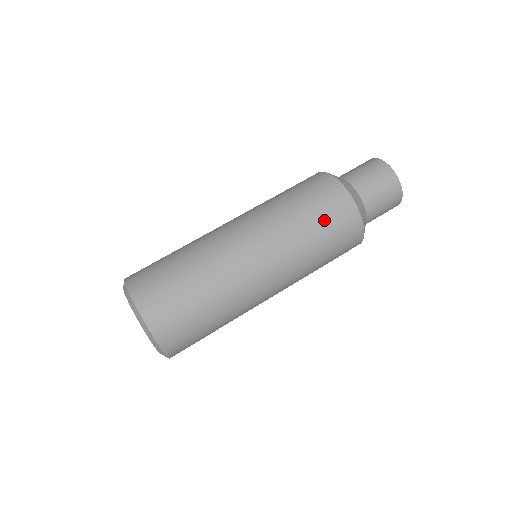
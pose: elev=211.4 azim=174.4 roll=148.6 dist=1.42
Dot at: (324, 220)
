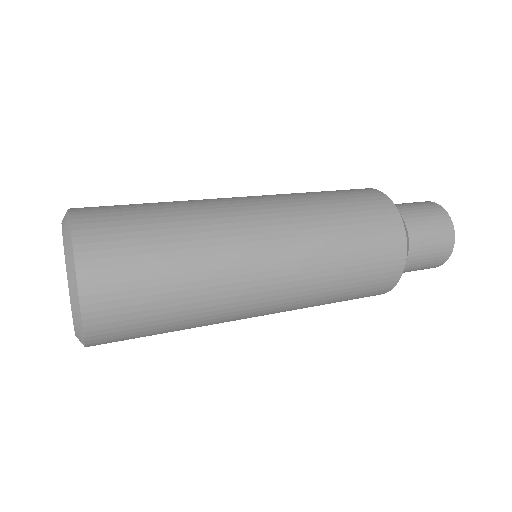
Dot at: (363, 277)
